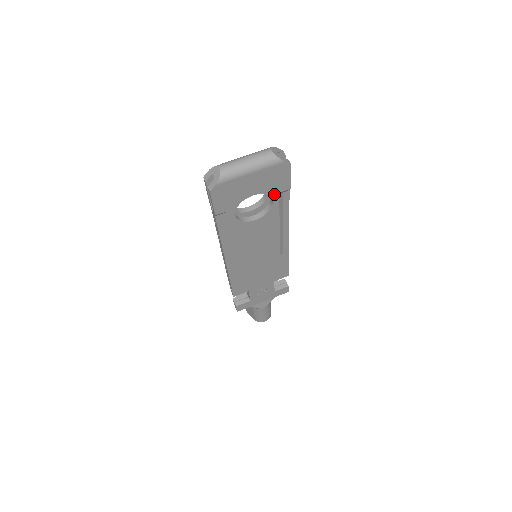
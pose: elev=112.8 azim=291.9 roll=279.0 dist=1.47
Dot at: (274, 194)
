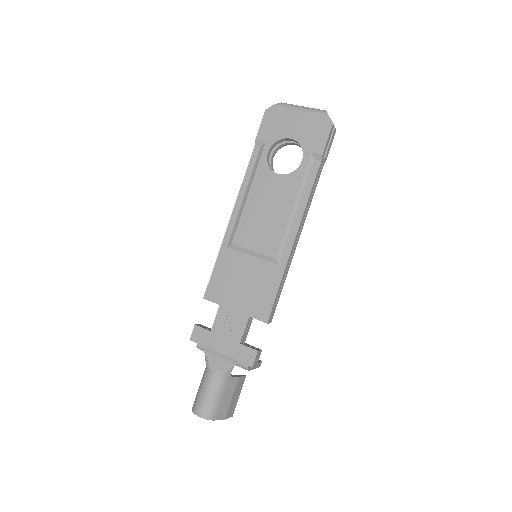
Dot at: (307, 151)
